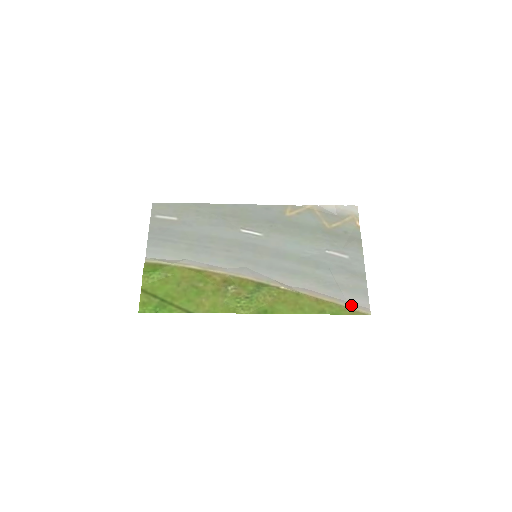
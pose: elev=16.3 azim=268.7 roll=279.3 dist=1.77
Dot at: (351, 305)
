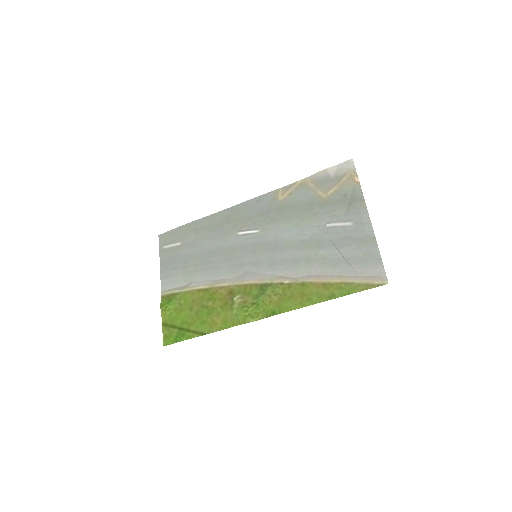
Dot at: (363, 279)
